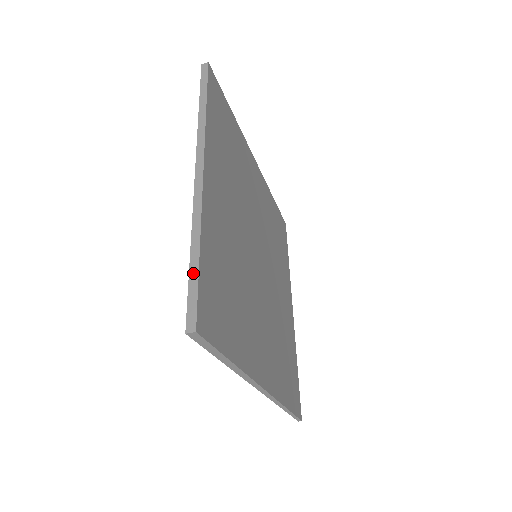
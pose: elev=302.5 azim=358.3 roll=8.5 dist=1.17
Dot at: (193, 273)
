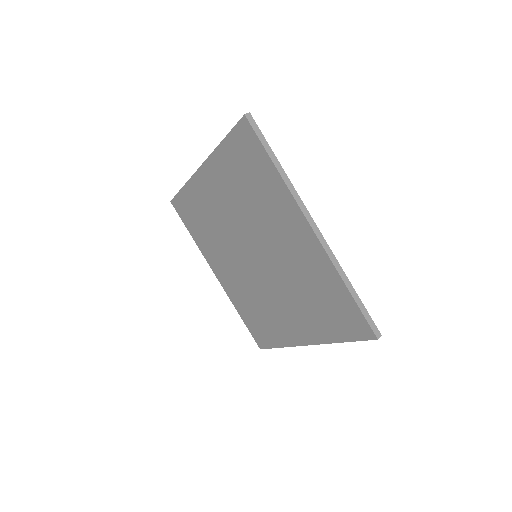
Dot at: (360, 304)
